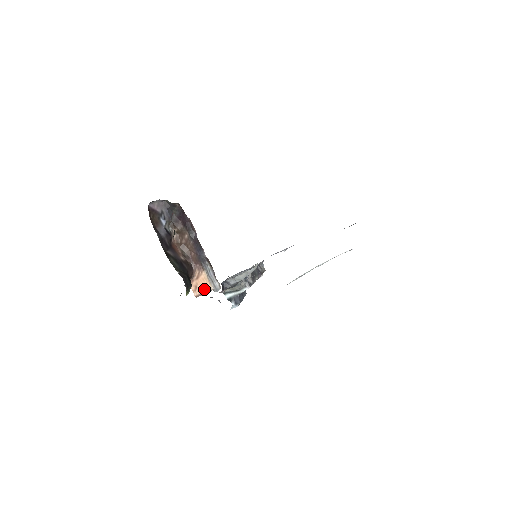
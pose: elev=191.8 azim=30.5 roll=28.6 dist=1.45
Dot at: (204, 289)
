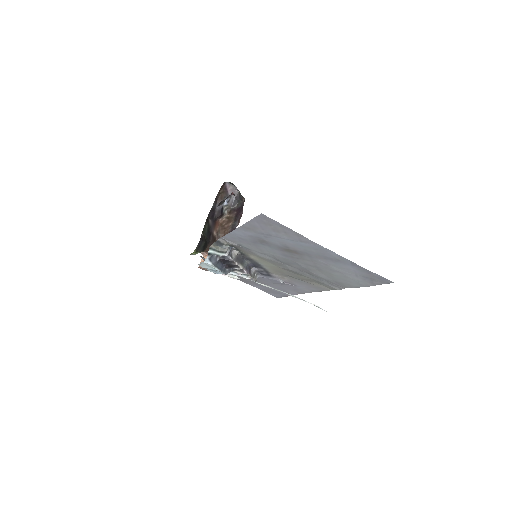
Dot at: occluded
